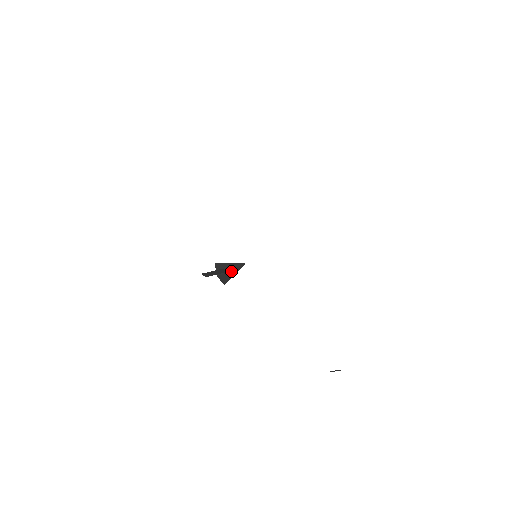
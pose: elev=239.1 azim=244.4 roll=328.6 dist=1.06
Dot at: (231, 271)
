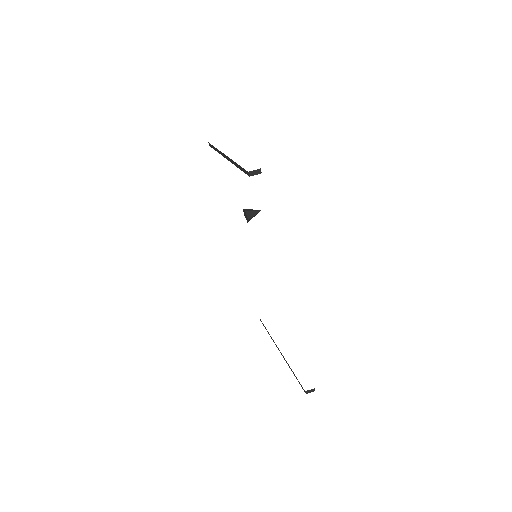
Dot at: (253, 212)
